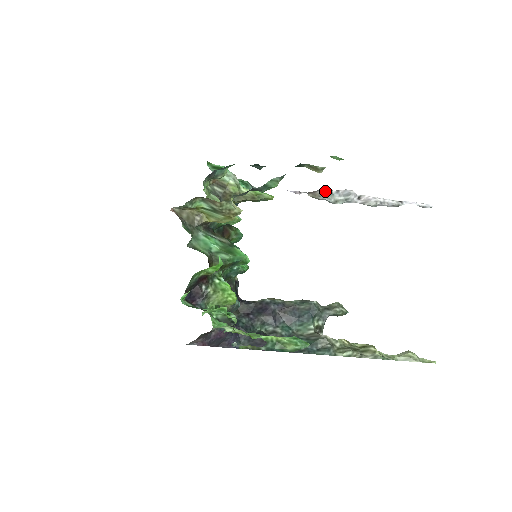
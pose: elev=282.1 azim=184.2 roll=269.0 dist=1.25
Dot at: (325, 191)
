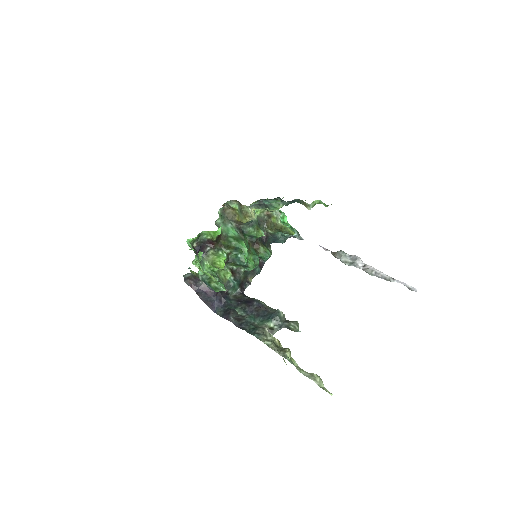
Dot at: (340, 251)
